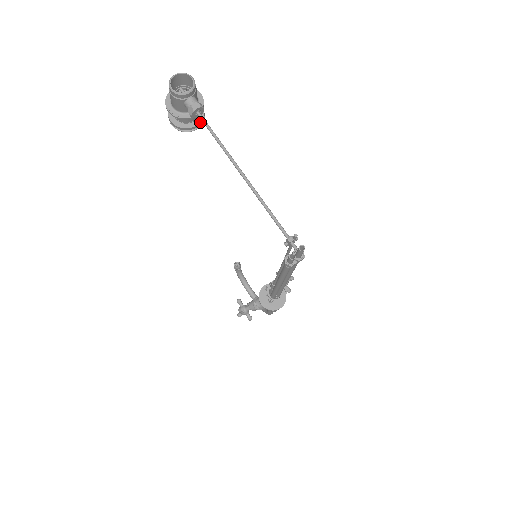
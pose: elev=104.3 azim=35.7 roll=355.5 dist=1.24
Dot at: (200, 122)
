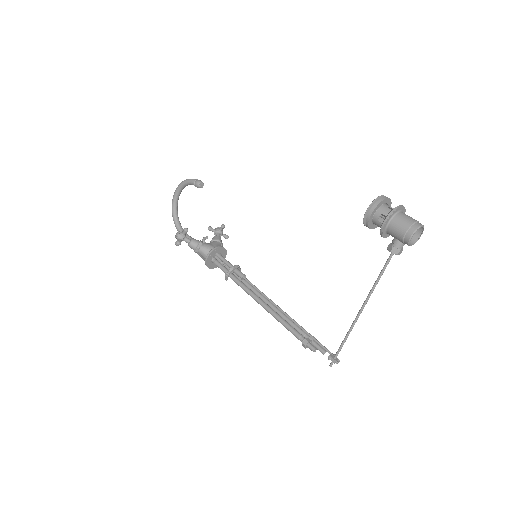
Dot at: occluded
